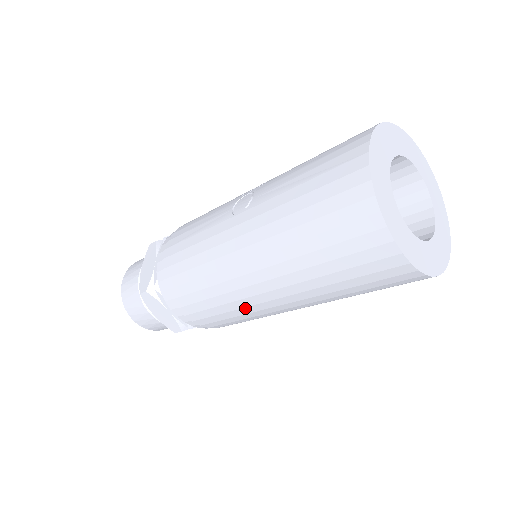
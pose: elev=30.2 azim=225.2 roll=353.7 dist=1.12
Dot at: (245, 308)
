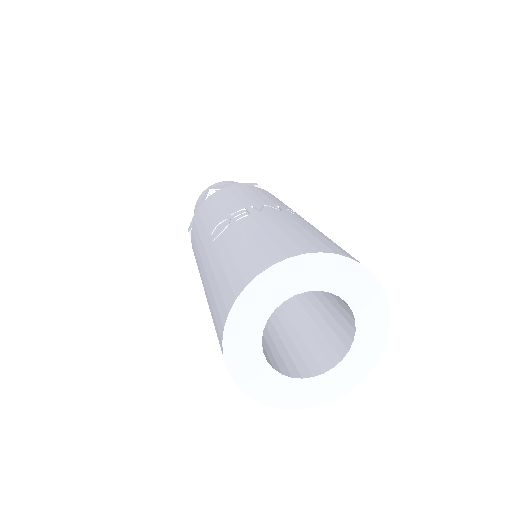
Dot at: occluded
